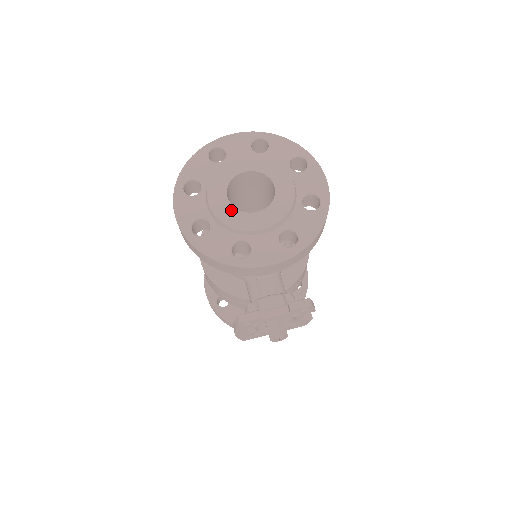
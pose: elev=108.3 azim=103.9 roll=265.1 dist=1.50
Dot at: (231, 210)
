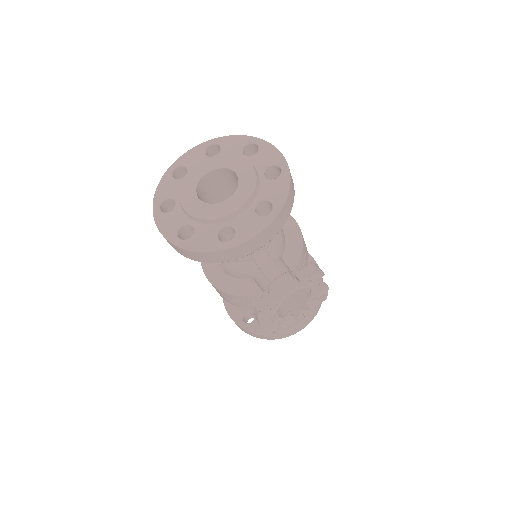
Dot at: (205, 207)
